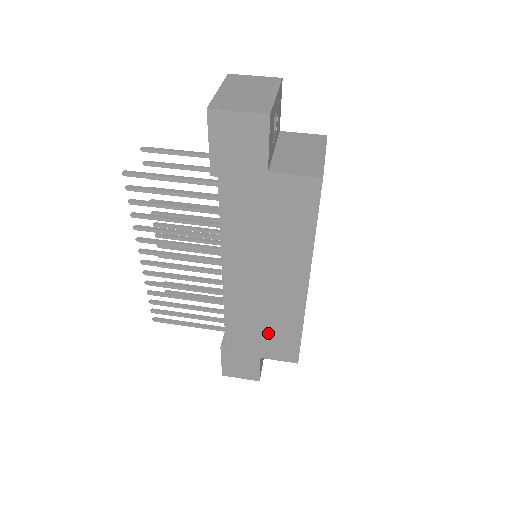
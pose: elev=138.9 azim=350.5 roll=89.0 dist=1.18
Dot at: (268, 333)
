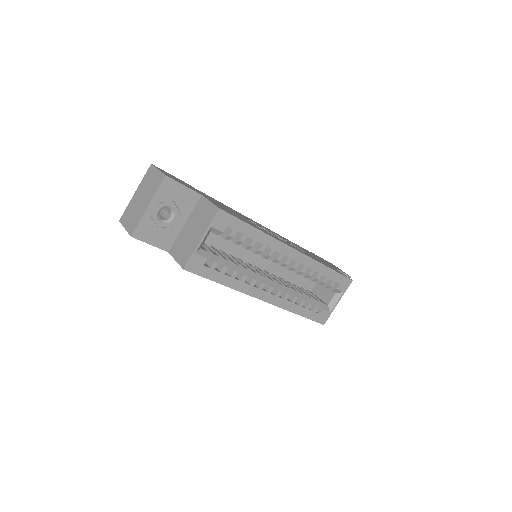
Dot at: occluded
